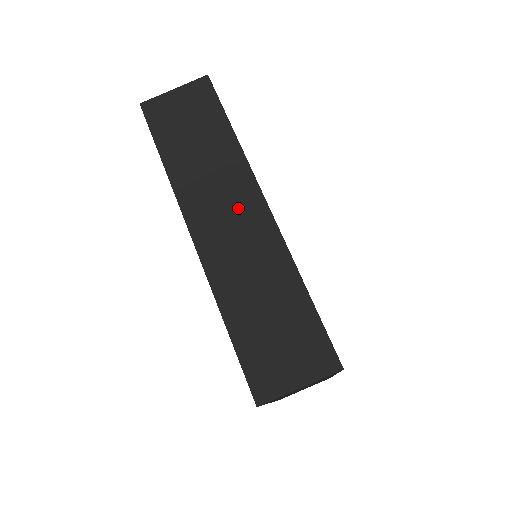
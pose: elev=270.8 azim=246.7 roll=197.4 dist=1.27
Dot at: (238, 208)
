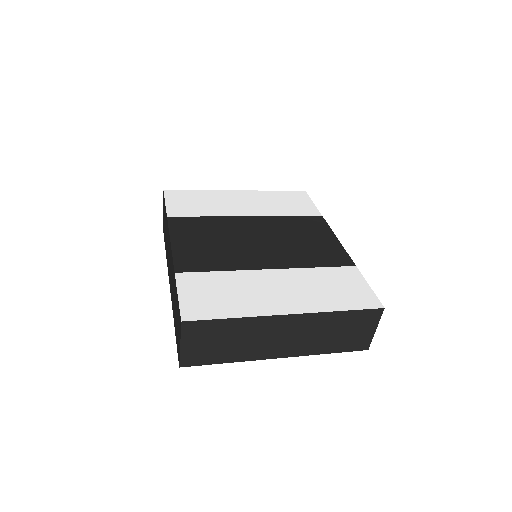
Dot at: occluded
